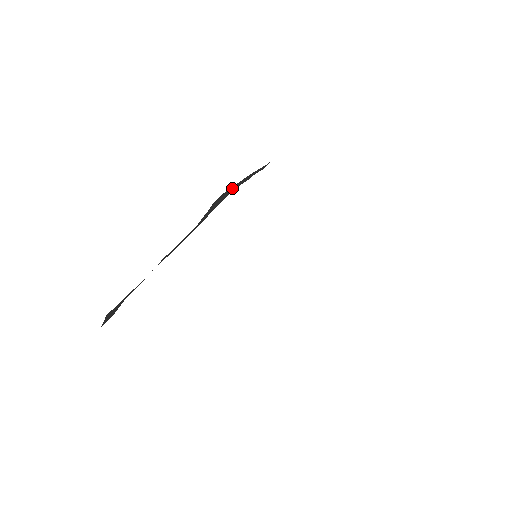
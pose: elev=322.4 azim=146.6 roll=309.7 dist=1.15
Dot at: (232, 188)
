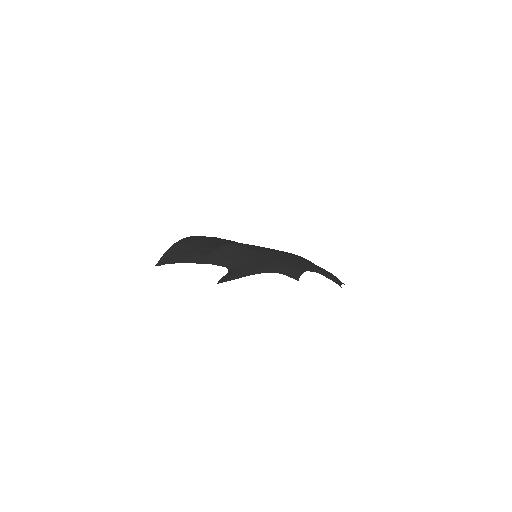
Dot at: (219, 258)
